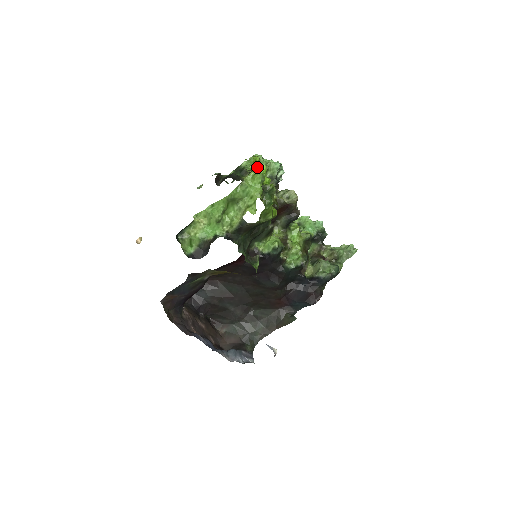
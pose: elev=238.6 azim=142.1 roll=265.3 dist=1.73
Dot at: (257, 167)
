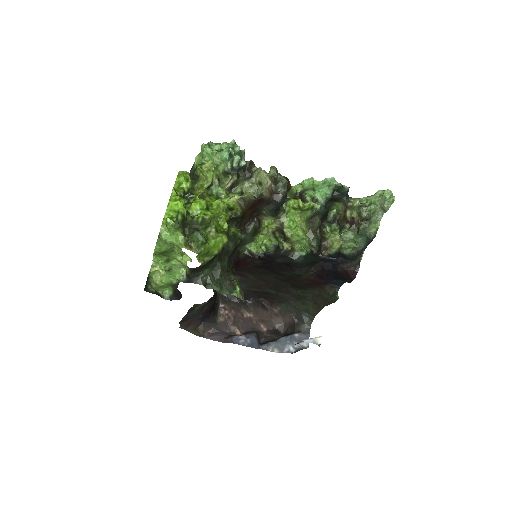
Dot at: (171, 206)
